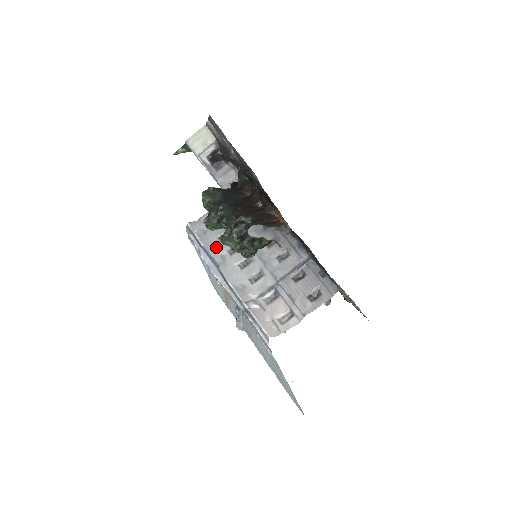
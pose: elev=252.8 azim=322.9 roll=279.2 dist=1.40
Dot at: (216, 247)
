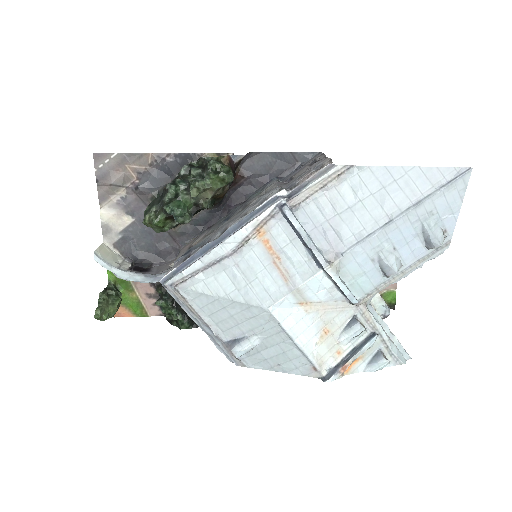
Dot at: occluded
